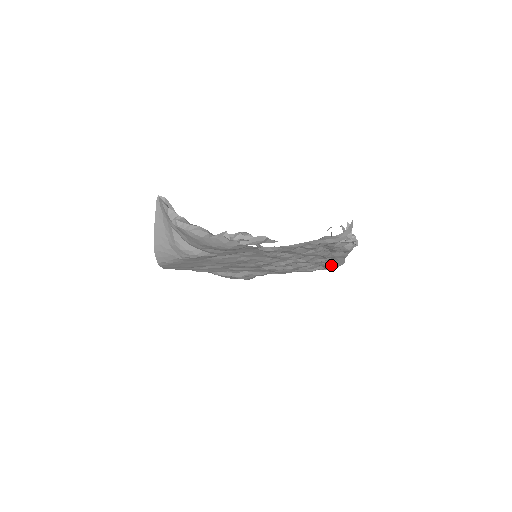
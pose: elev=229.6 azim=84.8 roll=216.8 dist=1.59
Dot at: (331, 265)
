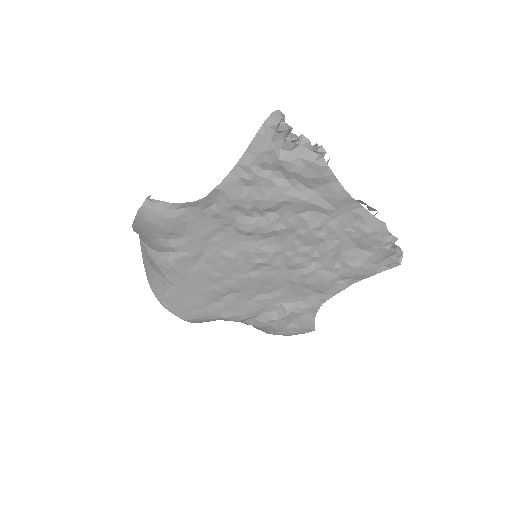
Dot at: (363, 233)
